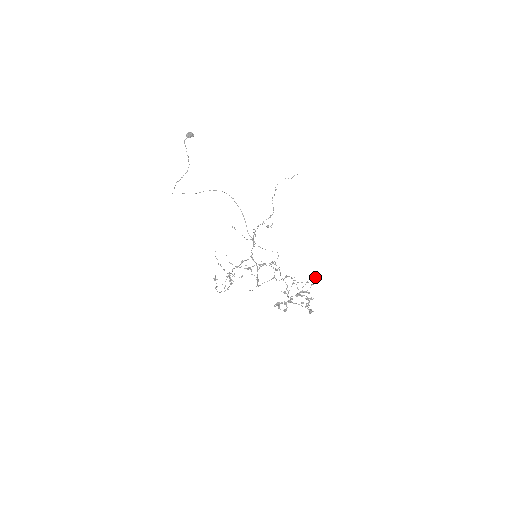
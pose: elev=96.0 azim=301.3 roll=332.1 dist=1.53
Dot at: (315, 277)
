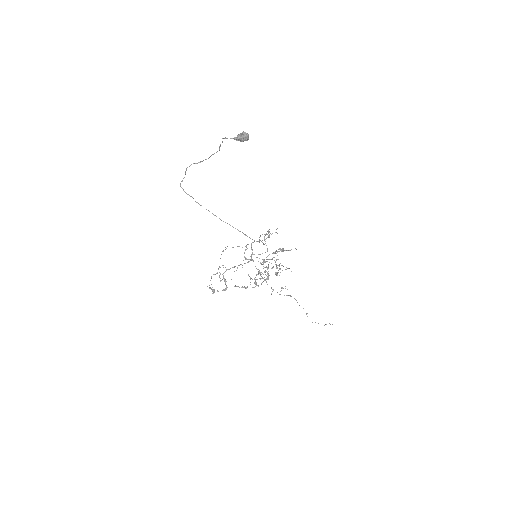
Dot at: occluded
